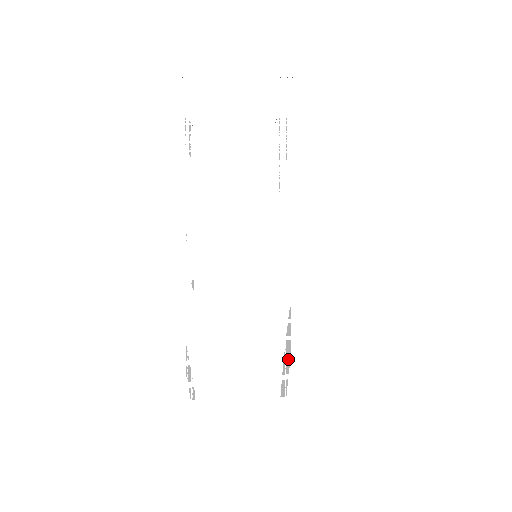
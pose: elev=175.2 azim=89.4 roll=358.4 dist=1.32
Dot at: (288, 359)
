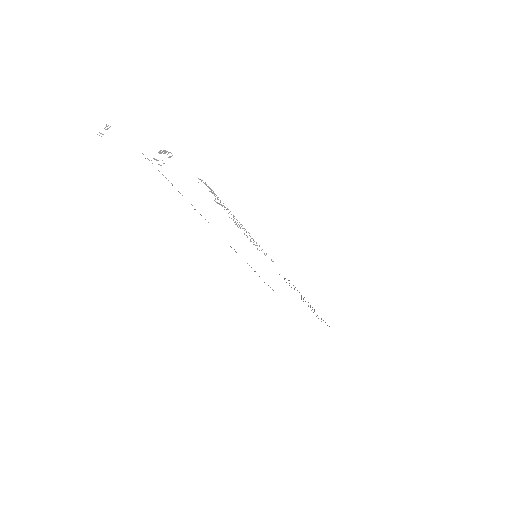
Dot at: occluded
